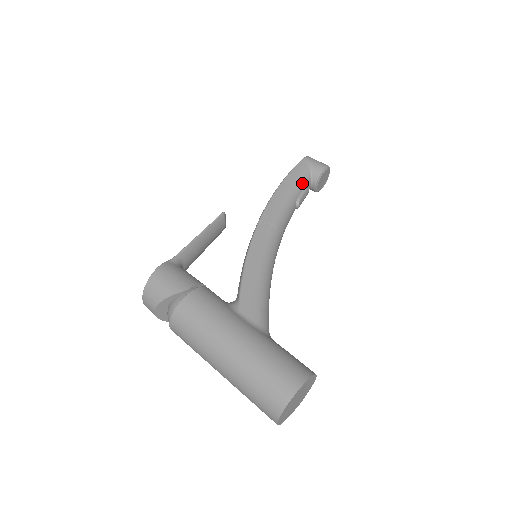
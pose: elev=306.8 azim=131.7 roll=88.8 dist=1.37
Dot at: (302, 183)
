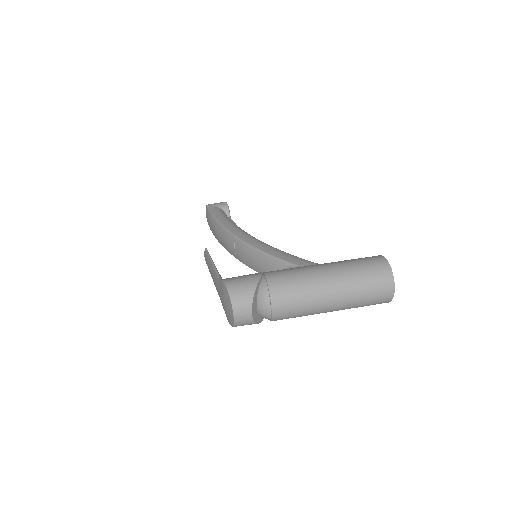
Dot at: (225, 215)
